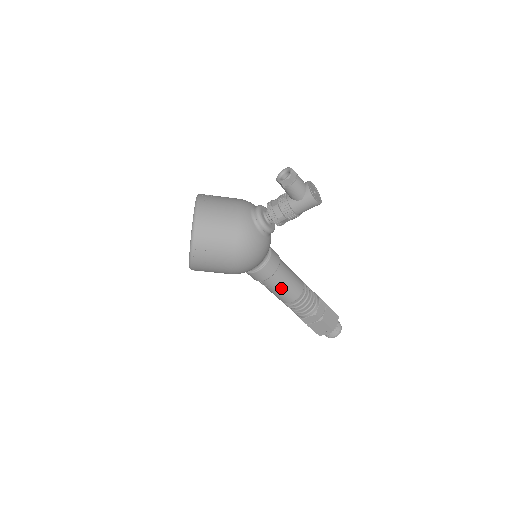
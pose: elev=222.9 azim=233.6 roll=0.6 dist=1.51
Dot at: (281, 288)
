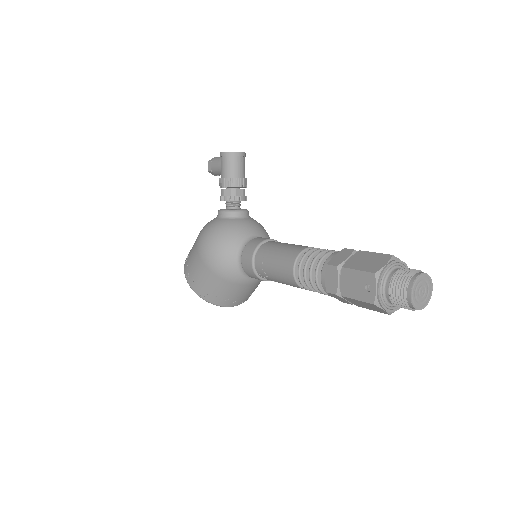
Dot at: (271, 262)
